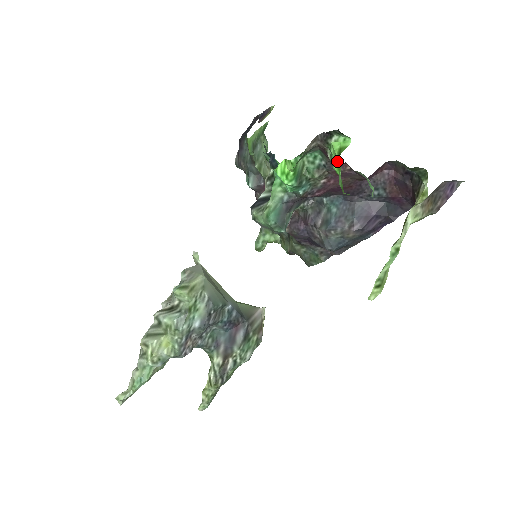
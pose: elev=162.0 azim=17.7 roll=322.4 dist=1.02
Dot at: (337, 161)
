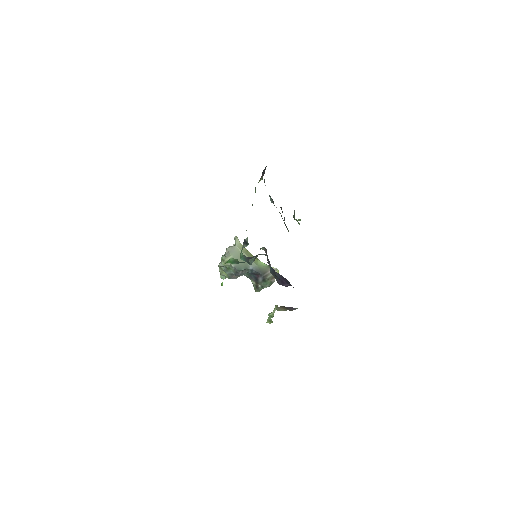
Dot at: occluded
